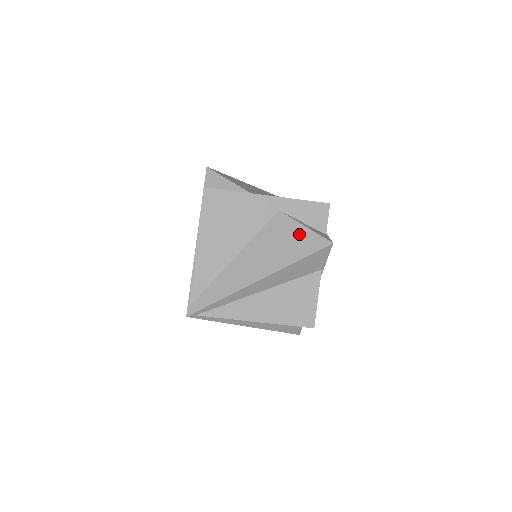
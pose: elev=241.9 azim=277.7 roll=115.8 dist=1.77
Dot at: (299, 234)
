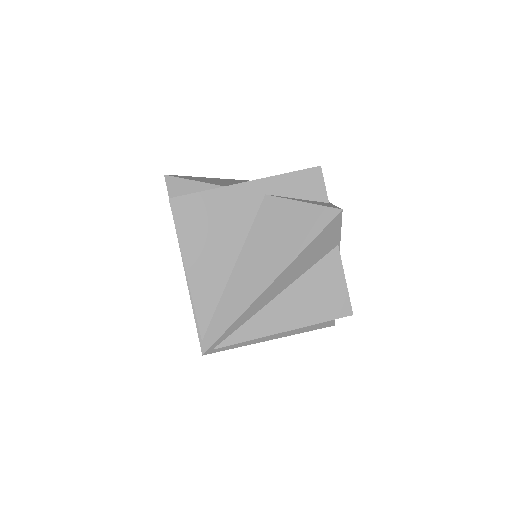
Dot at: (299, 213)
